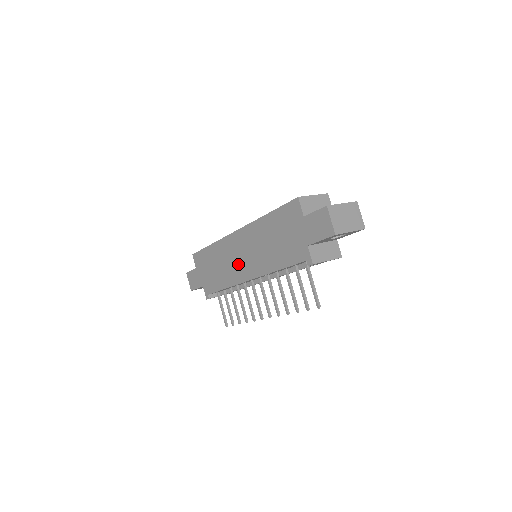
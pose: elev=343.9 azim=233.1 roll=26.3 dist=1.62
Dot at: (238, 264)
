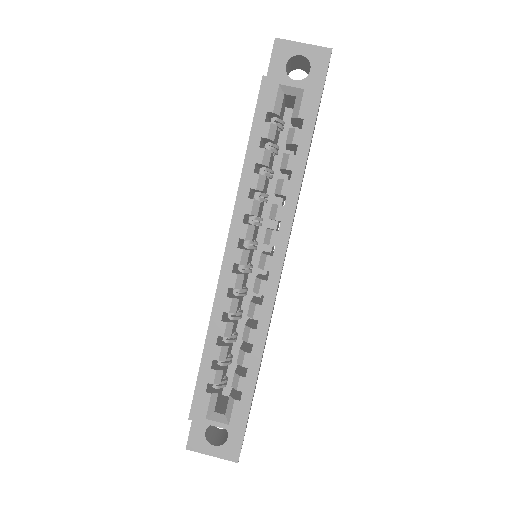
Dot at: occluded
